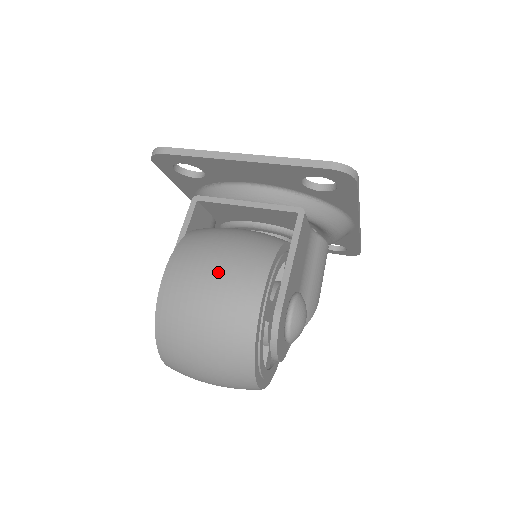
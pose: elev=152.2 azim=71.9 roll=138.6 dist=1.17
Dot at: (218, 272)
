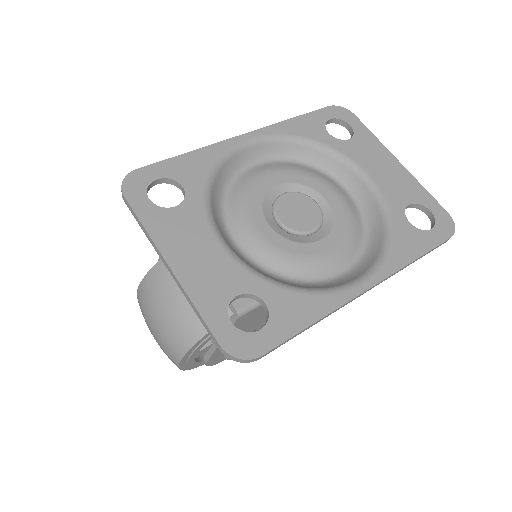
Dot at: (157, 327)
